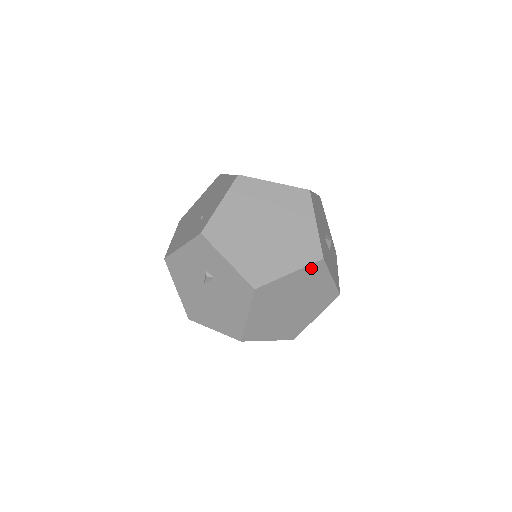
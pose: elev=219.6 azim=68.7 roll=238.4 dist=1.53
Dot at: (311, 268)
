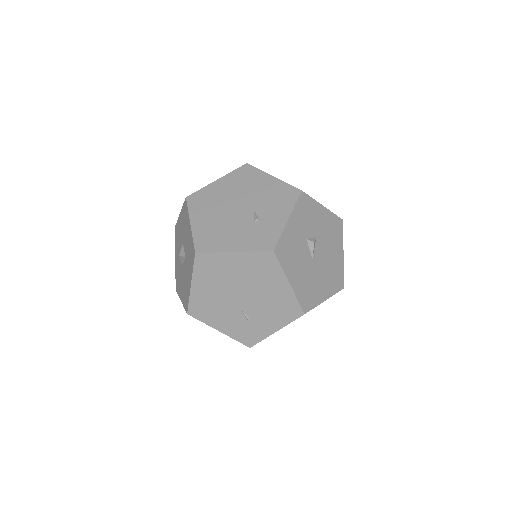
Dot at: occluded
